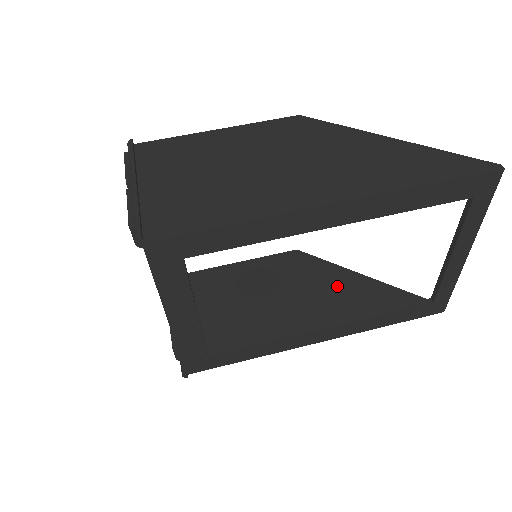
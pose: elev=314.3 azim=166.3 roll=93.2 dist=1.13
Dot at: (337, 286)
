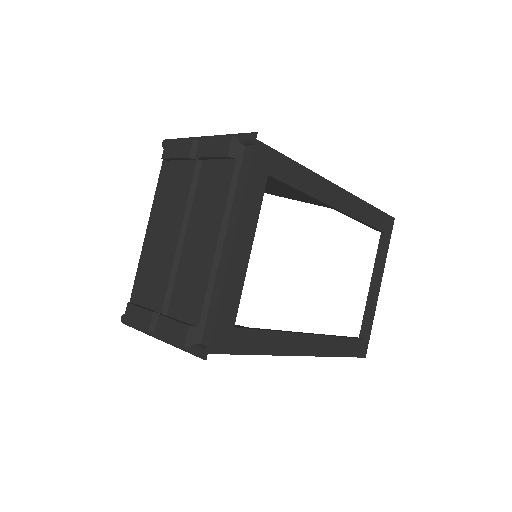
Dot at: occluded
